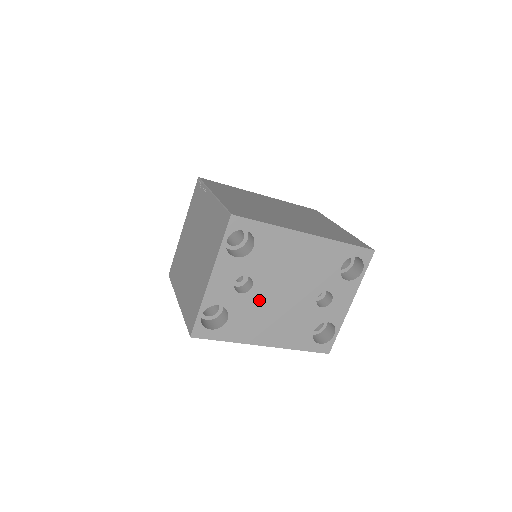
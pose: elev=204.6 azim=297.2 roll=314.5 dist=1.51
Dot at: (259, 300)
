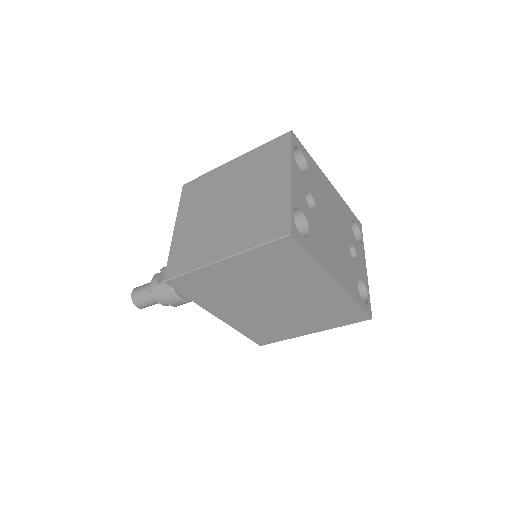
Dot at: (322, 224)
